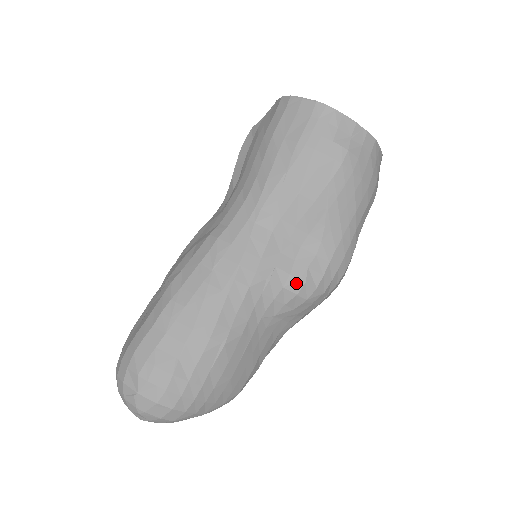
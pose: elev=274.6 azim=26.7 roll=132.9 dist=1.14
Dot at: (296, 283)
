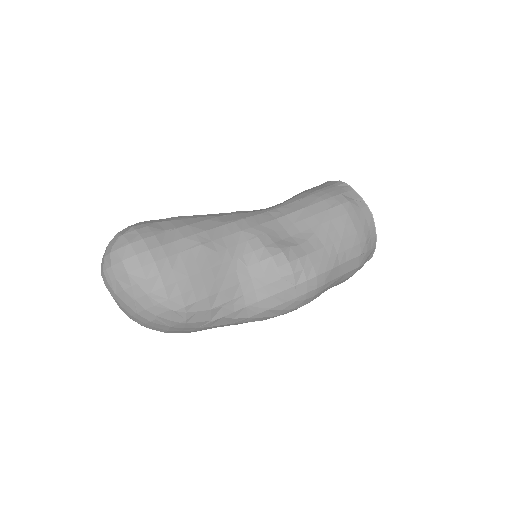
Dot at: (276, 249)
